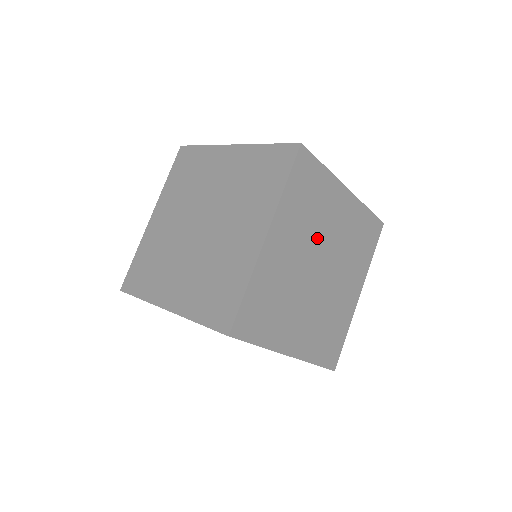
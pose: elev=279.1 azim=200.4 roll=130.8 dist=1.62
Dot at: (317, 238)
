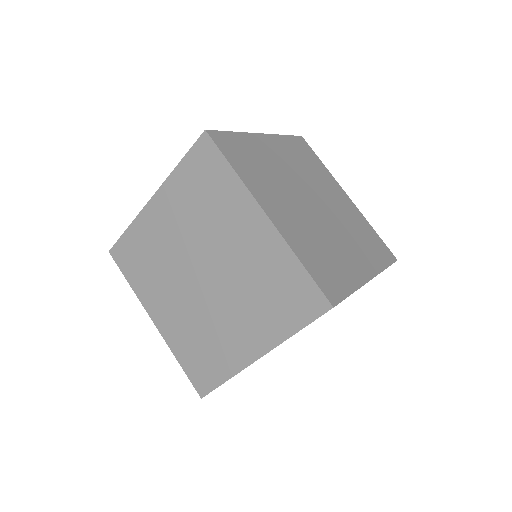
Dot at: occluded
